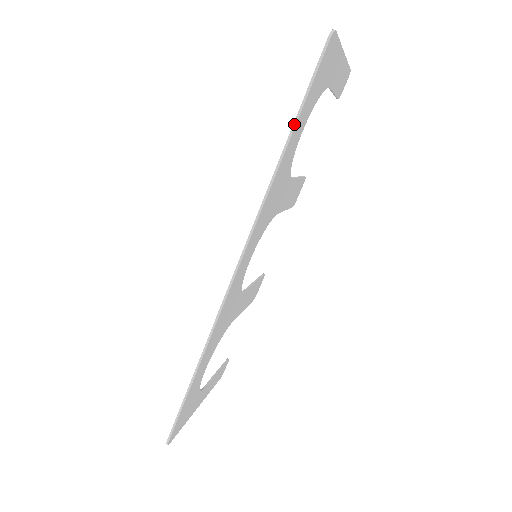
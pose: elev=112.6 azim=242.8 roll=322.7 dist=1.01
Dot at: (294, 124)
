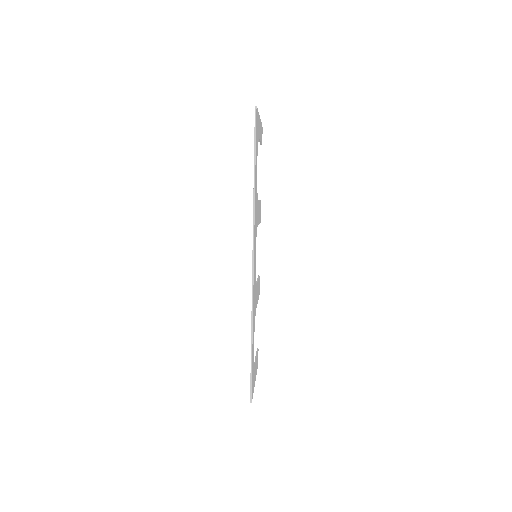
Dot at: (254, 163)
